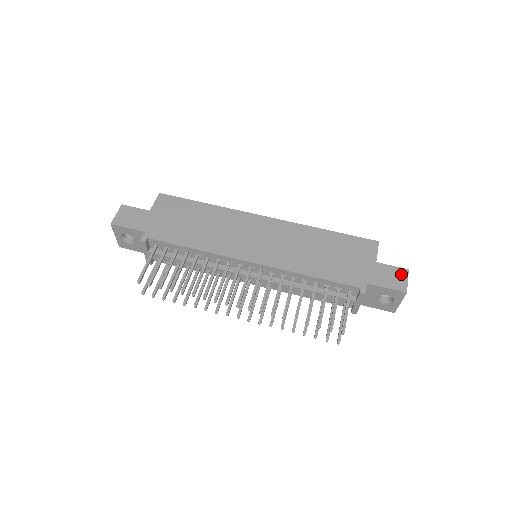
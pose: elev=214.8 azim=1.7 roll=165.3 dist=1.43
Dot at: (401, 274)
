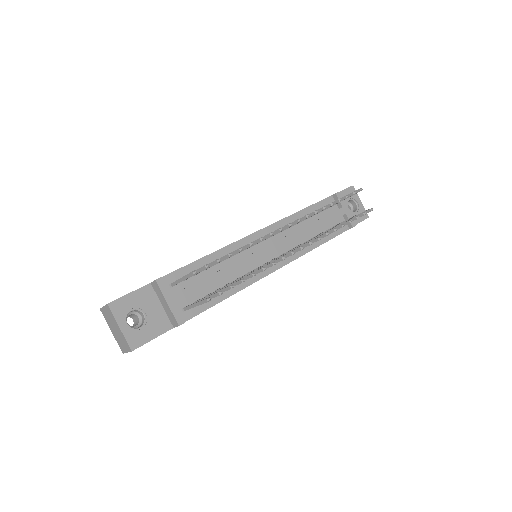
Dot at: occluded
